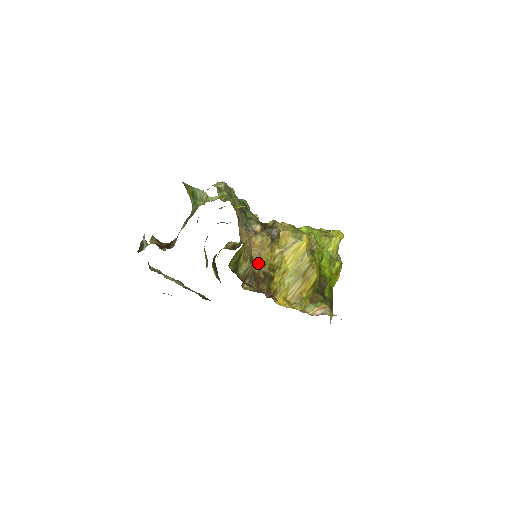
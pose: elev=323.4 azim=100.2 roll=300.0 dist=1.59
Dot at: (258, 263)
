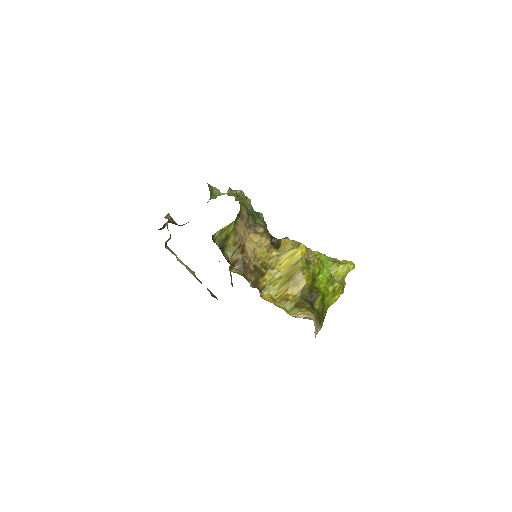
Dot at: (251, 256)
